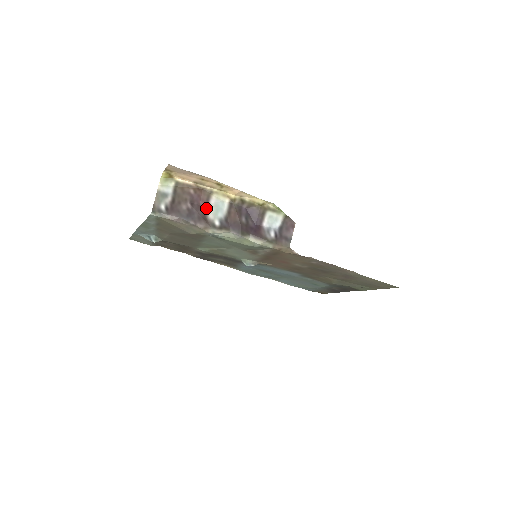
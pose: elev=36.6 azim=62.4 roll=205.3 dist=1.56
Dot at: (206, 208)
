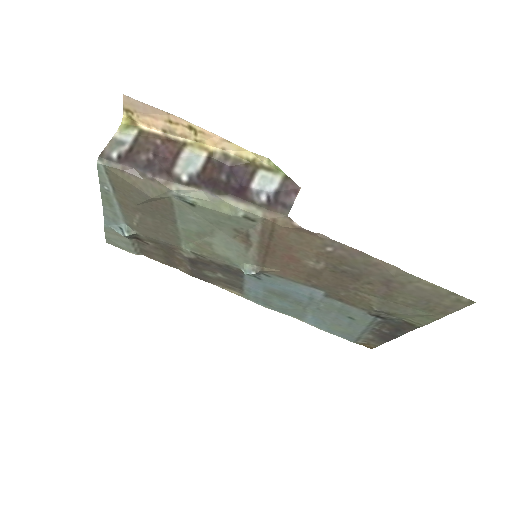
Dot at: (174, 161)
